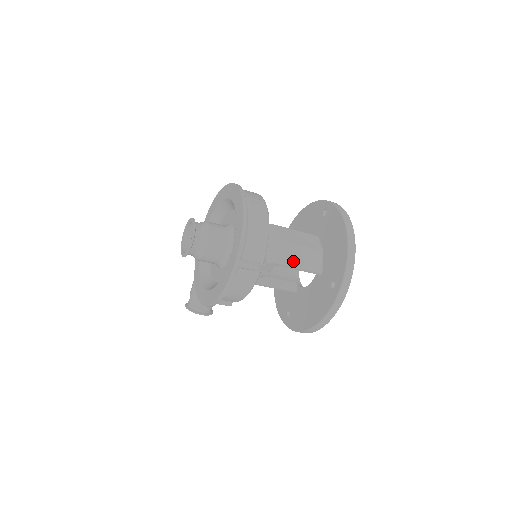
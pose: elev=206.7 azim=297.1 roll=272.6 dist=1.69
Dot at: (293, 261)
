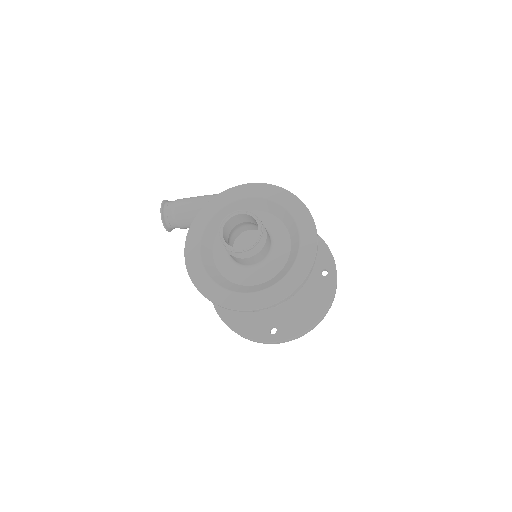
Dot at: occluded
